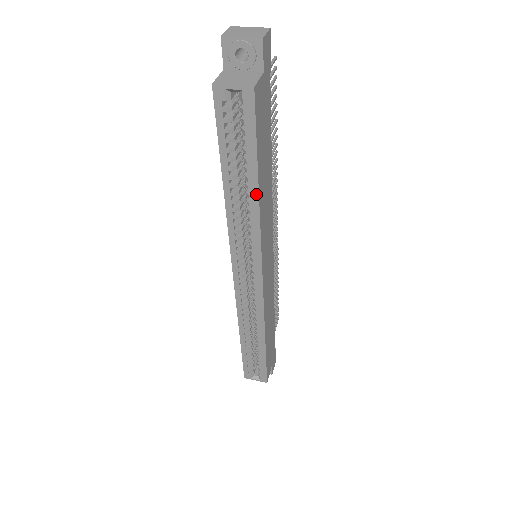
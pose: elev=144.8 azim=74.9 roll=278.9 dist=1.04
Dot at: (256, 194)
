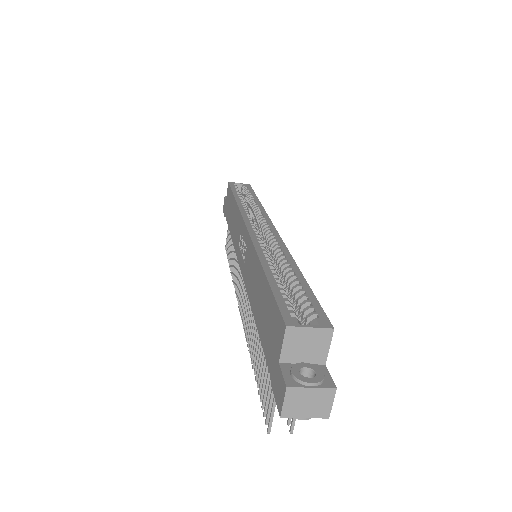
Dot at: (258, 201)
